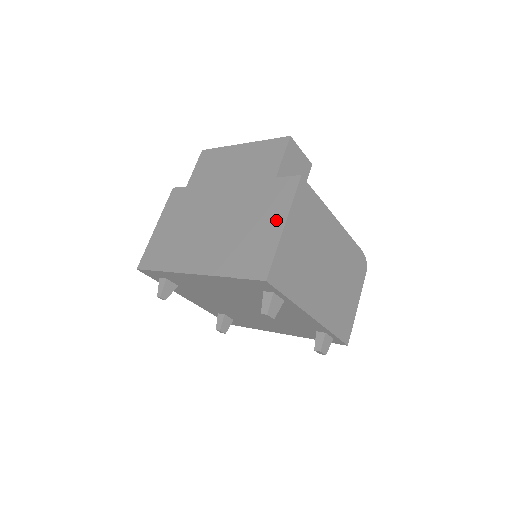
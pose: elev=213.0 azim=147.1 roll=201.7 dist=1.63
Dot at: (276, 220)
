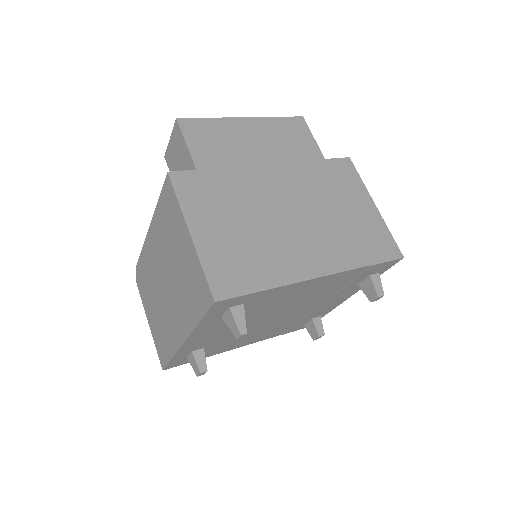
Dot at: (364, 201)
